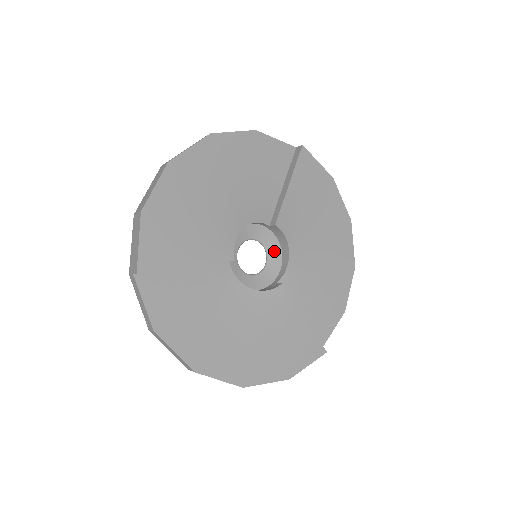
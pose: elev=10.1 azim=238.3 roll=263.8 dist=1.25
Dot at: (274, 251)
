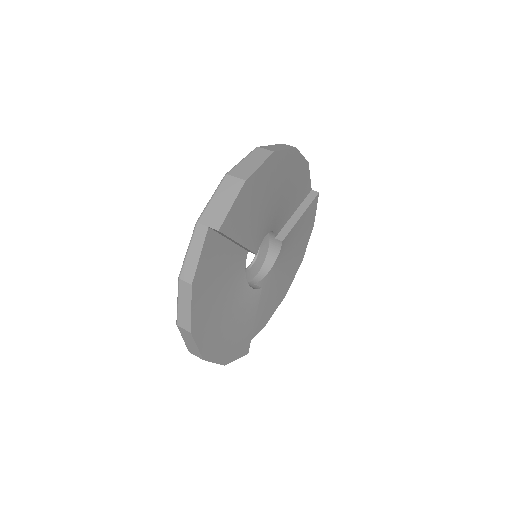
Dot at: (261, 257)
